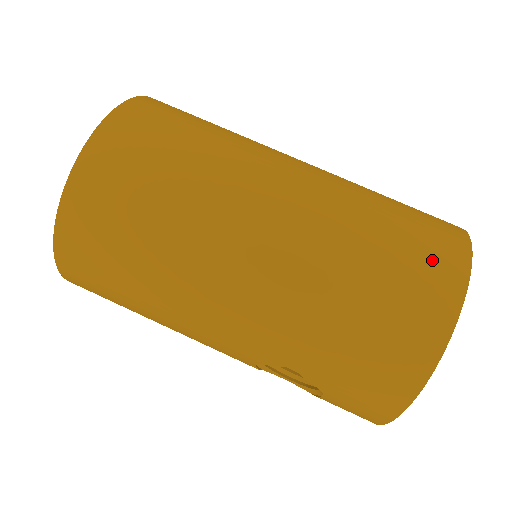
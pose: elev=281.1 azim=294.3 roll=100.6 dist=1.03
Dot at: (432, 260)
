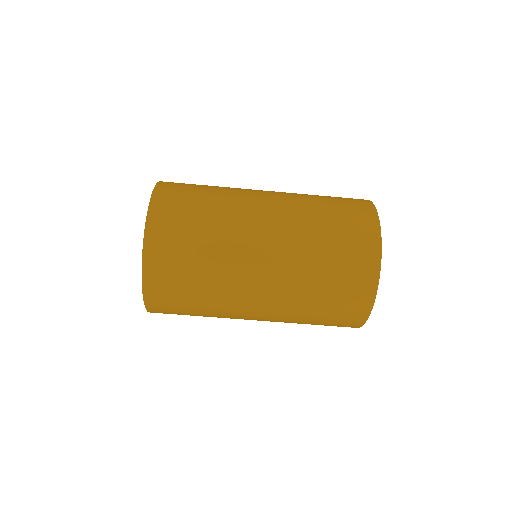
Dot at: (353, 298)
